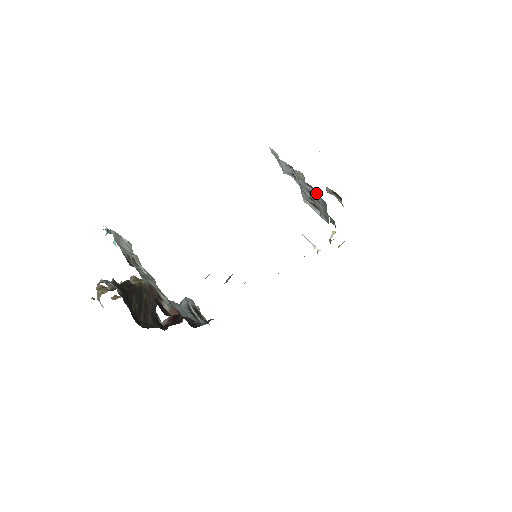
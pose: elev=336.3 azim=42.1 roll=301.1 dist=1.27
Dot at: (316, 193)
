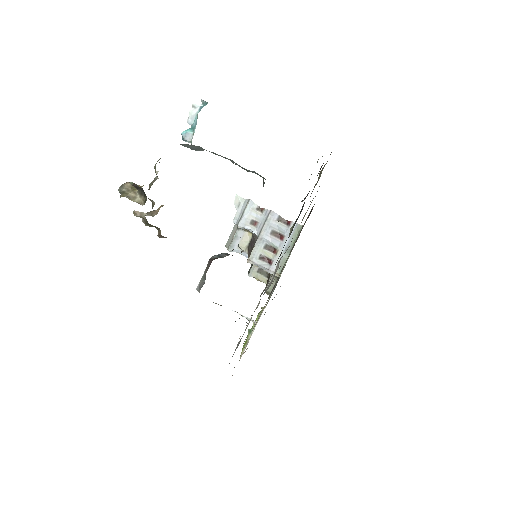
Dot at: (290, 221)
